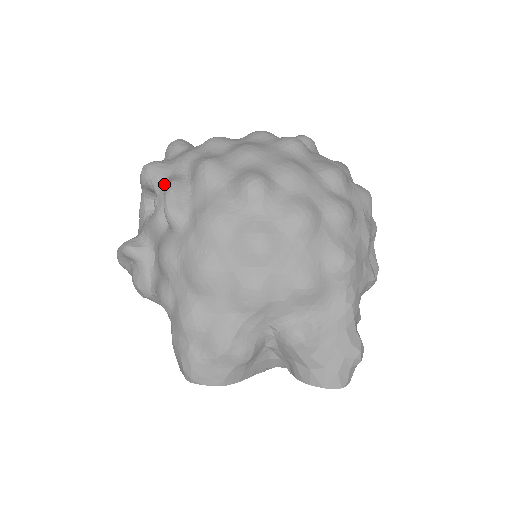
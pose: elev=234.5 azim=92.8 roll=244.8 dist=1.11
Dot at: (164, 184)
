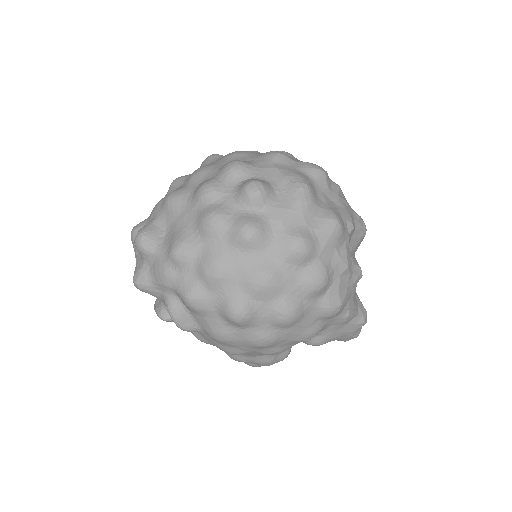
Dot at: (162, 299)
